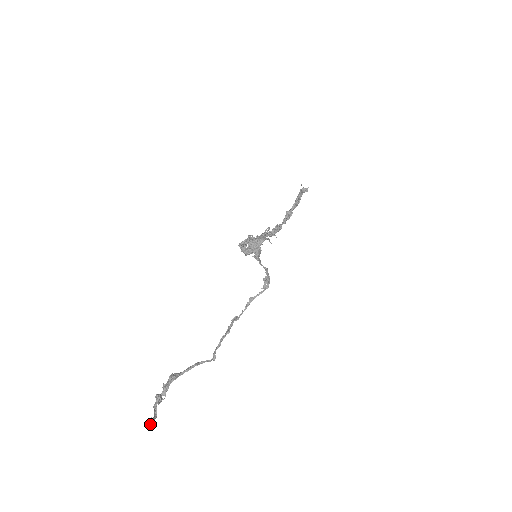
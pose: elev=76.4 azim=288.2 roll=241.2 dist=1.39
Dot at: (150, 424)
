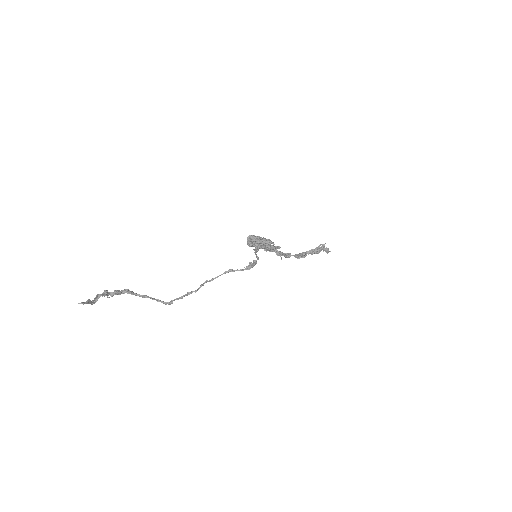
Dot at: occluded
